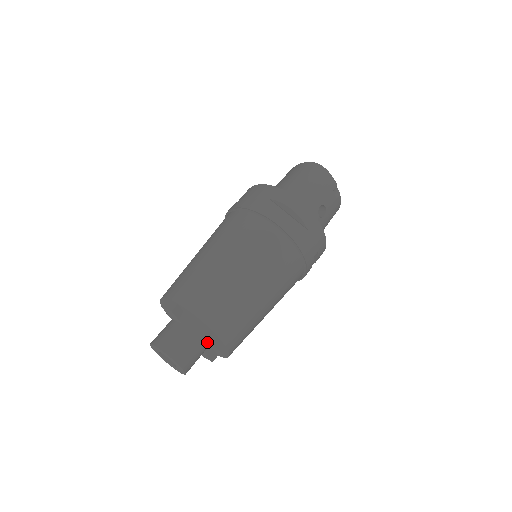
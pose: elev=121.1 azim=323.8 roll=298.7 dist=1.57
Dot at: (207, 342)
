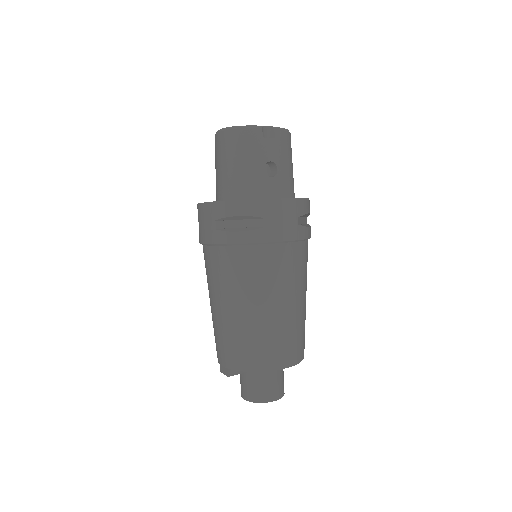
Dot at: occluded
